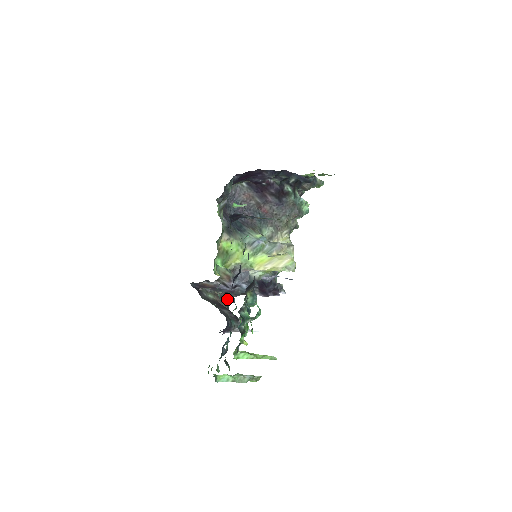
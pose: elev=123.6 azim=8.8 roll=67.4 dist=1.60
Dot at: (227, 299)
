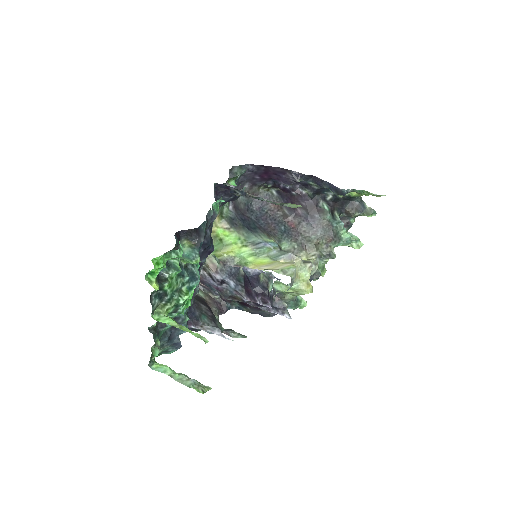
Dot at: (223, 309)
